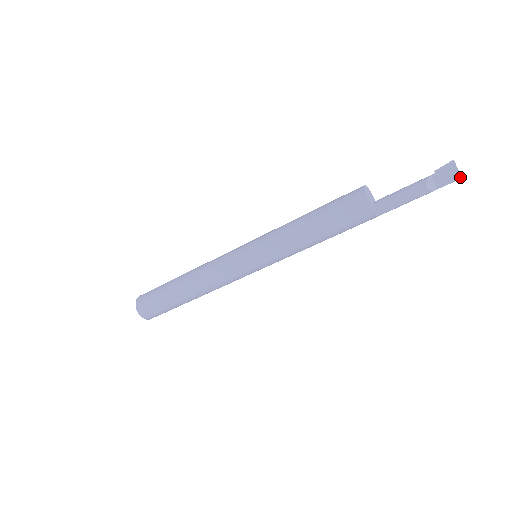
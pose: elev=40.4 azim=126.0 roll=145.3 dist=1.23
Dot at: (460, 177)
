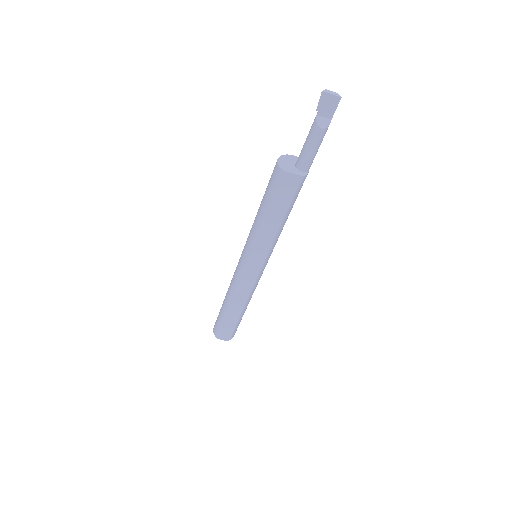
Dot at: (339, 98)
